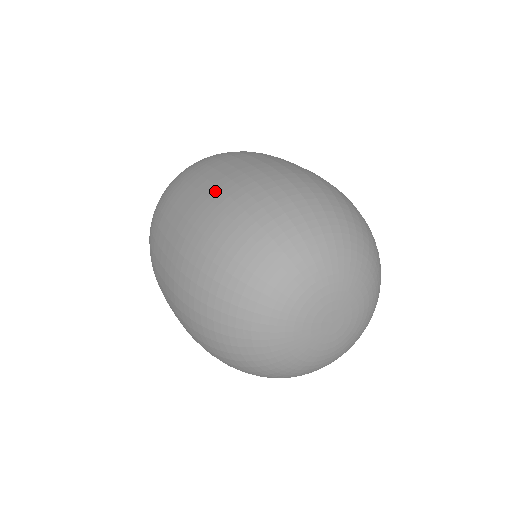
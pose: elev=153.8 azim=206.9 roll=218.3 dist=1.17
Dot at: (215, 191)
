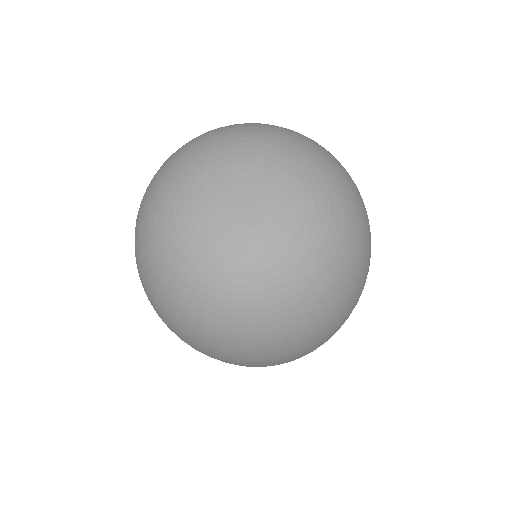
Dot at: occluded
